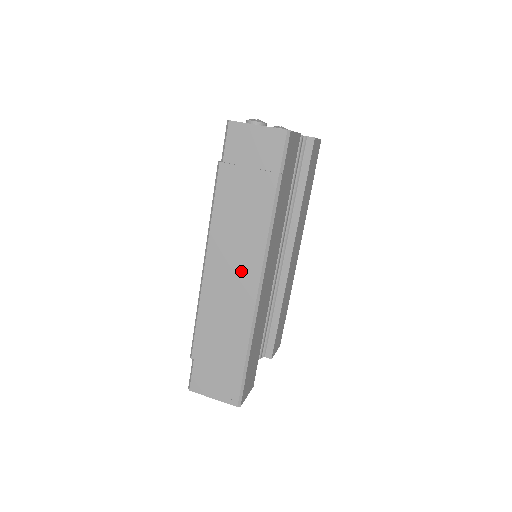
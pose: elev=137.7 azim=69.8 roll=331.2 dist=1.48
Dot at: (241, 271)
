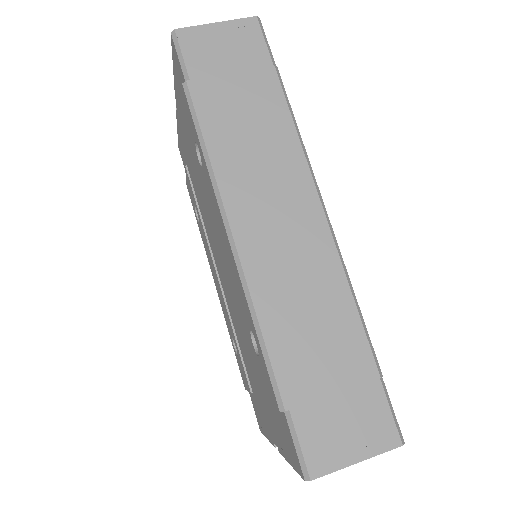
Dot at: (291, 212)
